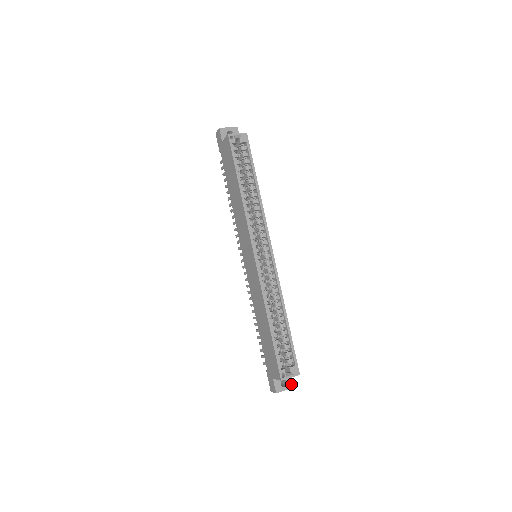
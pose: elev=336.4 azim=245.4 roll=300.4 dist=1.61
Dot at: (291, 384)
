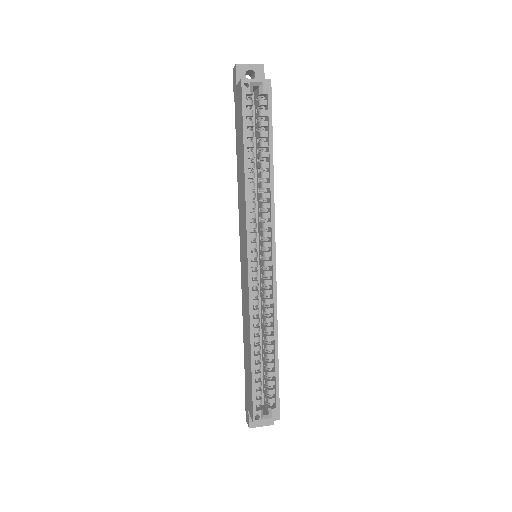
Dot at: occluded
